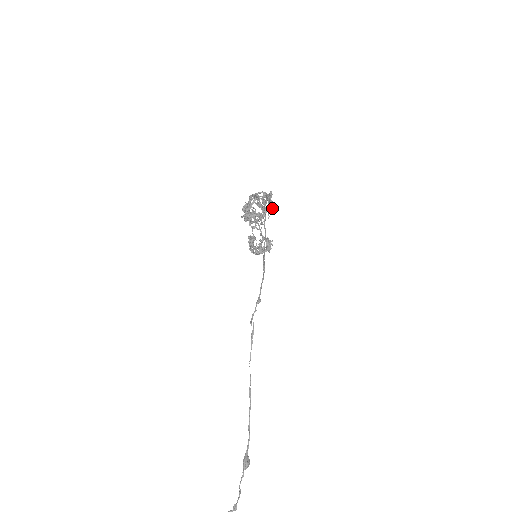
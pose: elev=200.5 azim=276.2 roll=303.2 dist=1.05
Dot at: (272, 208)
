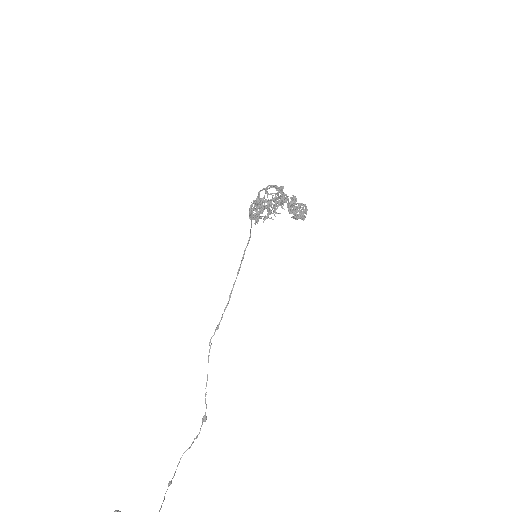
Dot at: occluded
